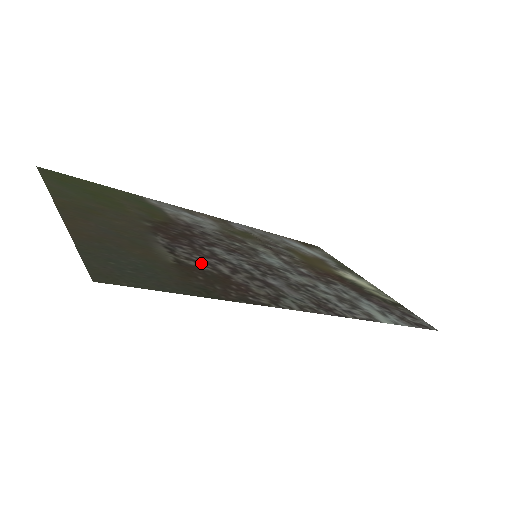
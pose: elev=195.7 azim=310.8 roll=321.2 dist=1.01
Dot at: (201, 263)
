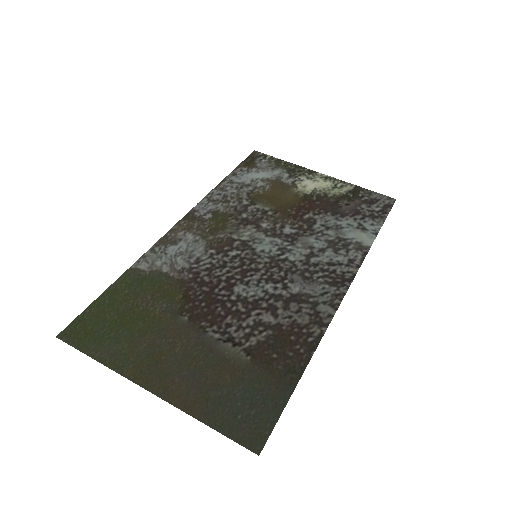
Dot at: (255, 331)
